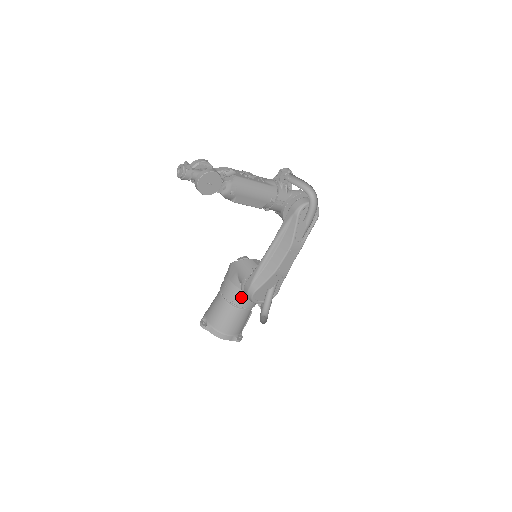
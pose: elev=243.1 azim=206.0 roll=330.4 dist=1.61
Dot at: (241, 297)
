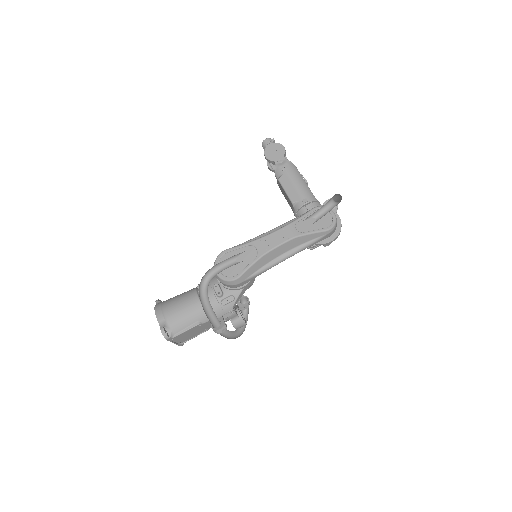
Dot at: (210, 282)
